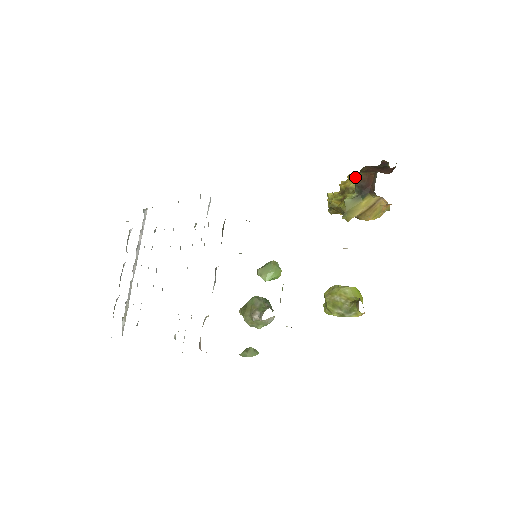
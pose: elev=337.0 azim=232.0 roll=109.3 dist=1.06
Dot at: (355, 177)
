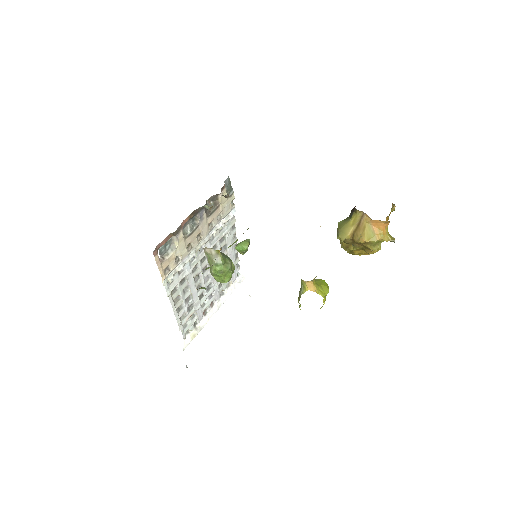
Dot at: occluded
